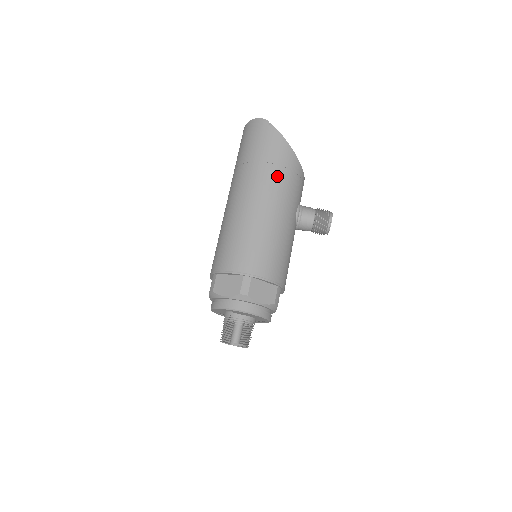
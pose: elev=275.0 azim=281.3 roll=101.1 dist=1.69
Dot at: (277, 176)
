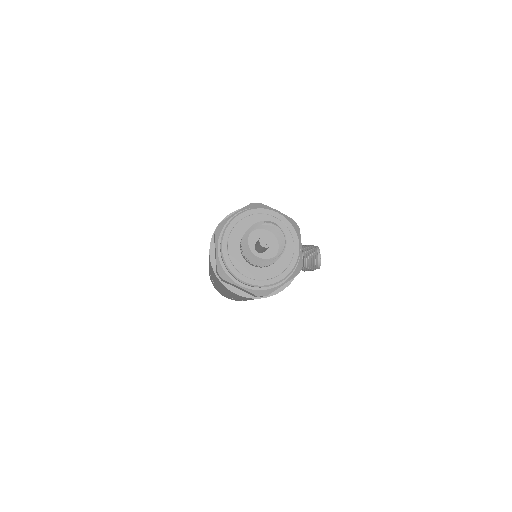
Dot at: occluded
